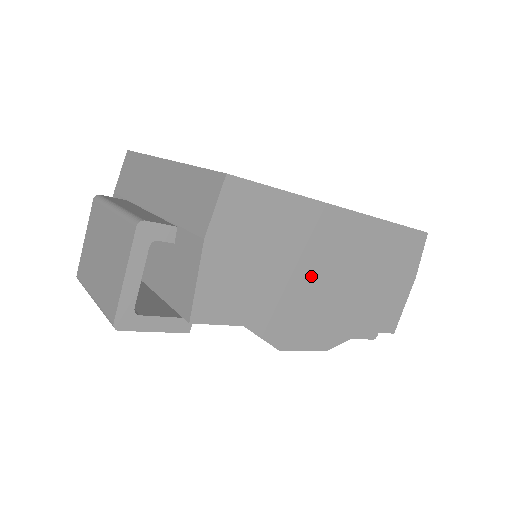
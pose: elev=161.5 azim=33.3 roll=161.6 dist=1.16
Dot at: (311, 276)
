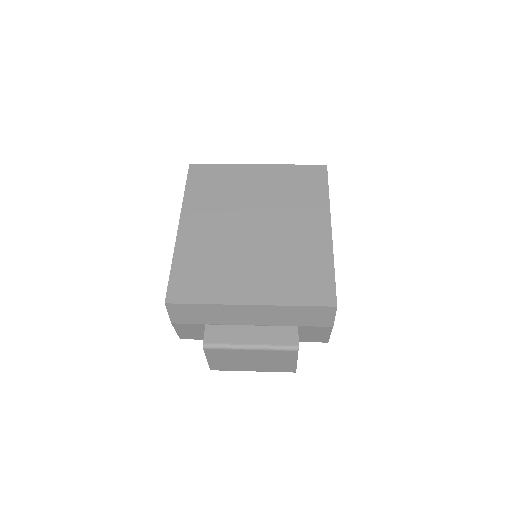
Dot at: occluded
